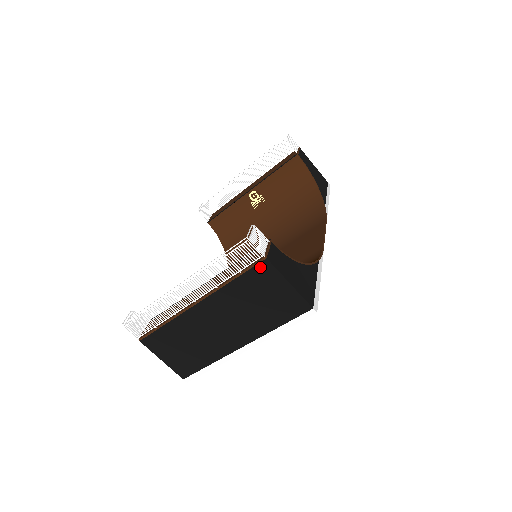
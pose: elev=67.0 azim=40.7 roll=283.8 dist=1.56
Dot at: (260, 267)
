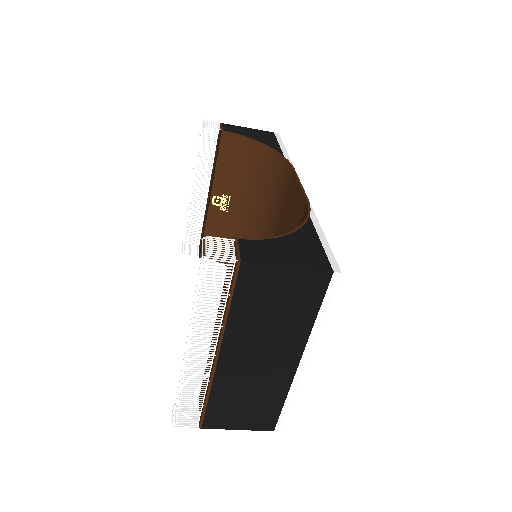
Dot at: (243, 274)
